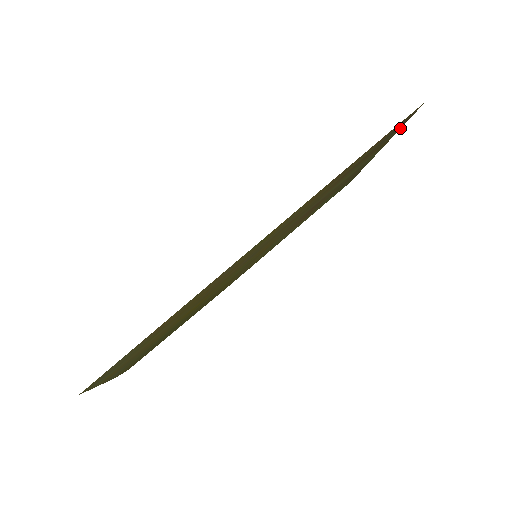
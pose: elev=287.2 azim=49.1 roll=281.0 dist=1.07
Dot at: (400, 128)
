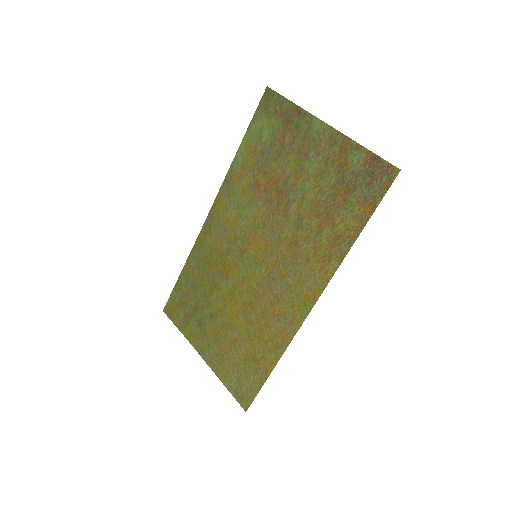
Dot at: (362, 147)
